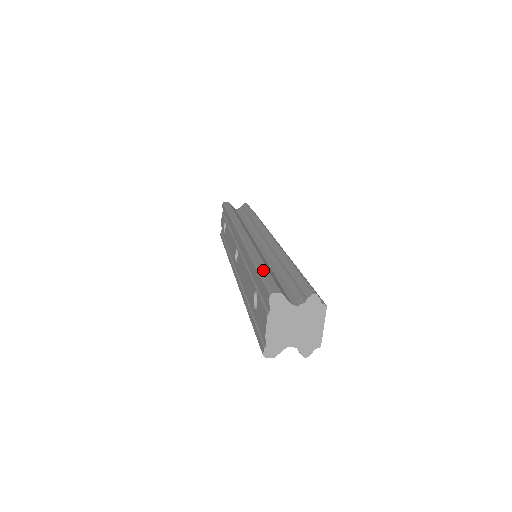
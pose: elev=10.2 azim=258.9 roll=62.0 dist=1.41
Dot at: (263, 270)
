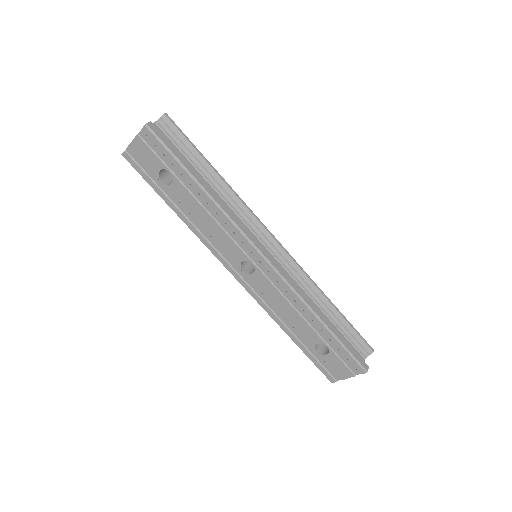
Dot at: (341, 339)
